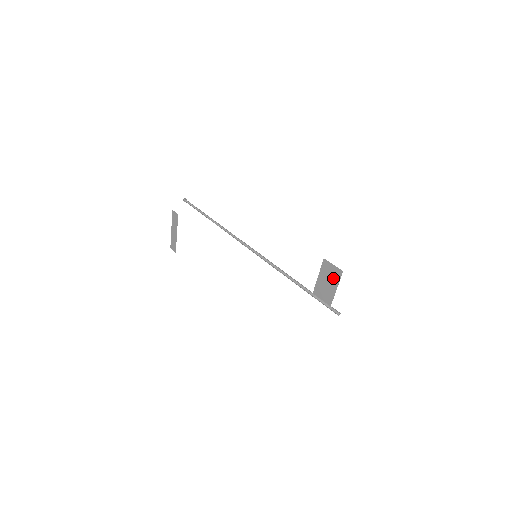
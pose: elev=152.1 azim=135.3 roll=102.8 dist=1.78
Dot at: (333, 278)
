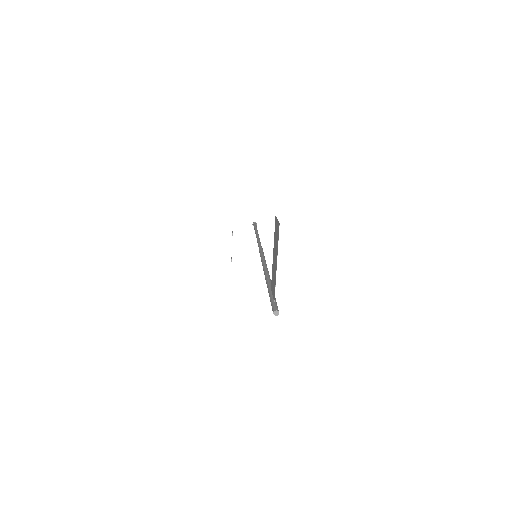
Dot at: (276, 244)
